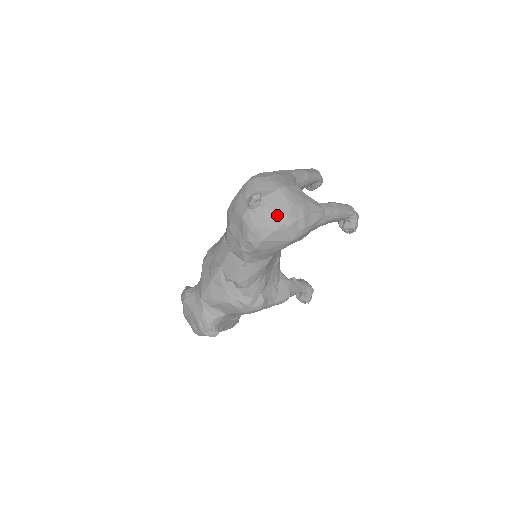
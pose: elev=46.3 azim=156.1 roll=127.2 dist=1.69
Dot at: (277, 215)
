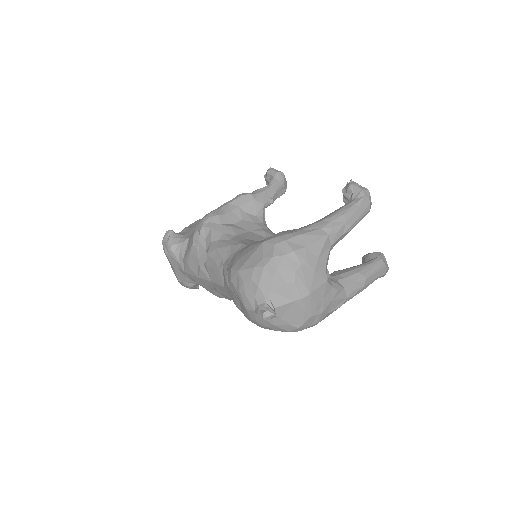
Dot at: (286, 325)
